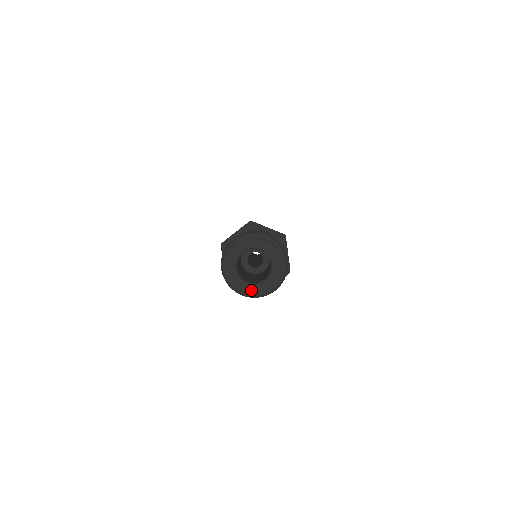
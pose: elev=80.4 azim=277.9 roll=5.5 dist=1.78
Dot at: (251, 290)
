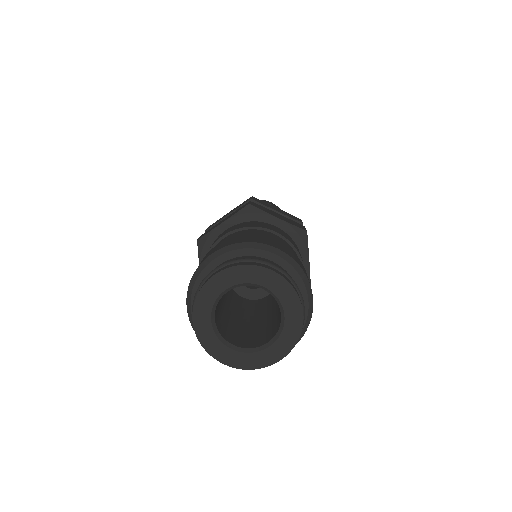
Dot at: (240, 361)
